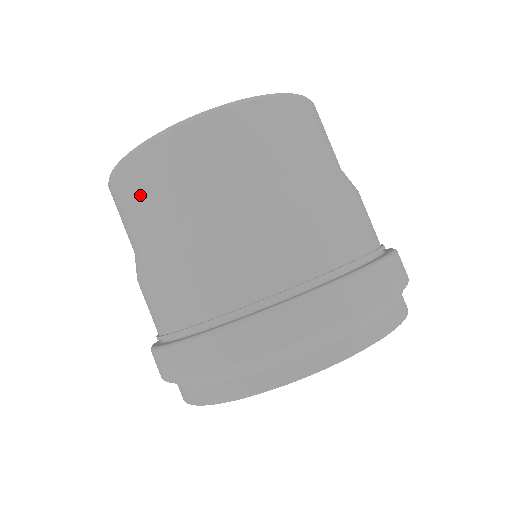
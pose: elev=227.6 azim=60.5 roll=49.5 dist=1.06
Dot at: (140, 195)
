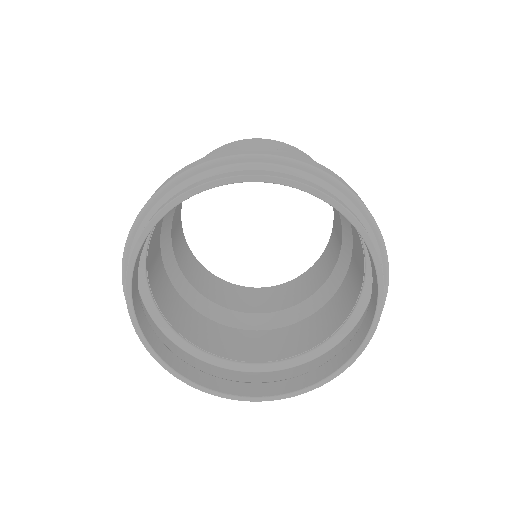
Dot at: occluded
